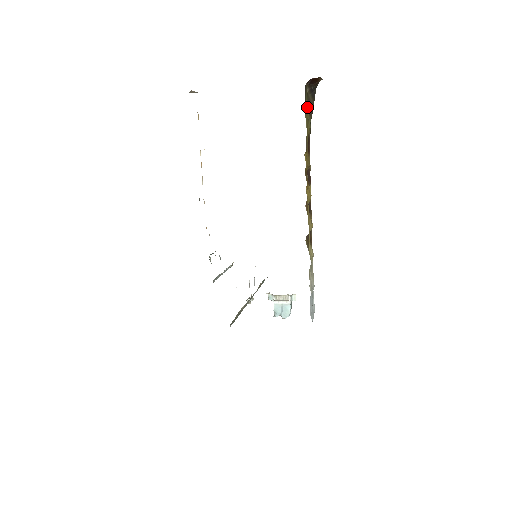
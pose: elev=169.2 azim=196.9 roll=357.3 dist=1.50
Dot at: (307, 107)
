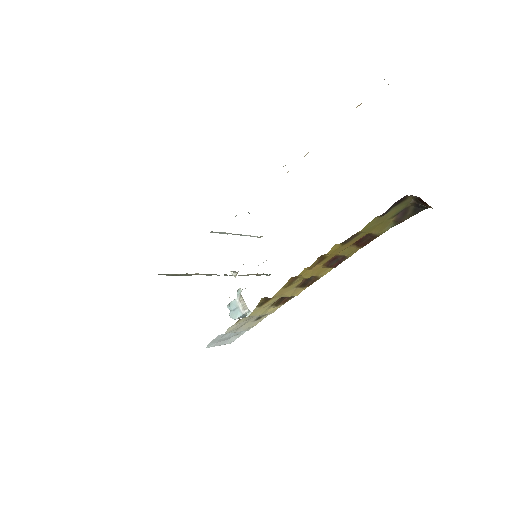
Dot at: (395, 213)
